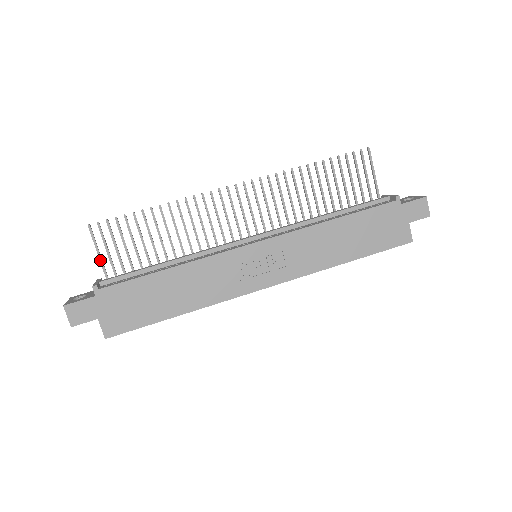
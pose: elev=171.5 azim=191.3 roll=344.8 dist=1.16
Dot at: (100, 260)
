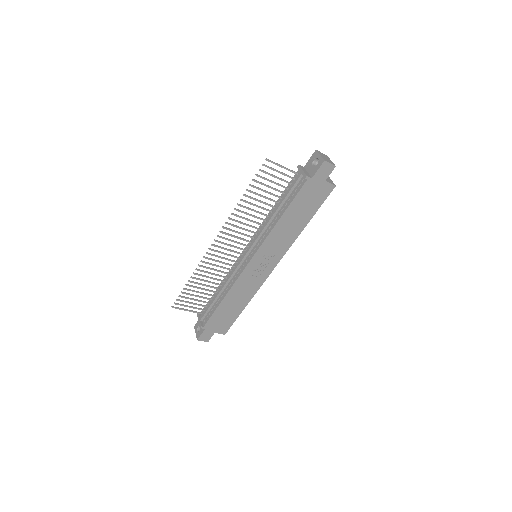
Dot at: occluded
